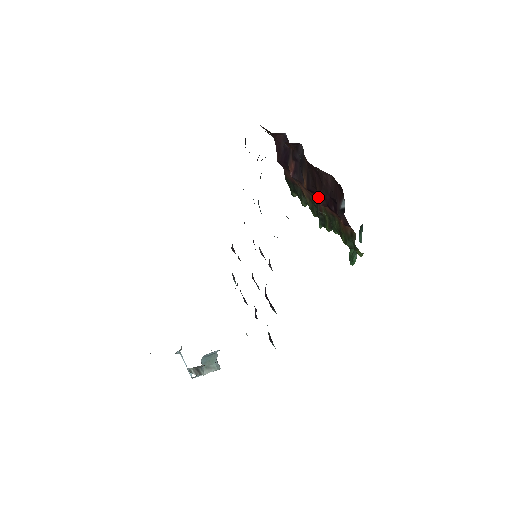
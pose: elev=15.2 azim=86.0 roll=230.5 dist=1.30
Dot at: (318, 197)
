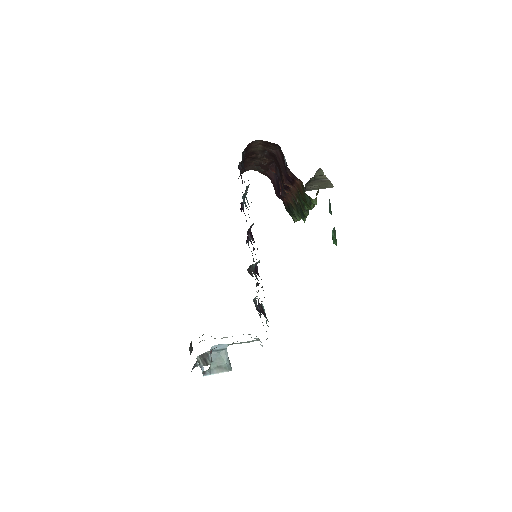
Dot at: (282, 179)
